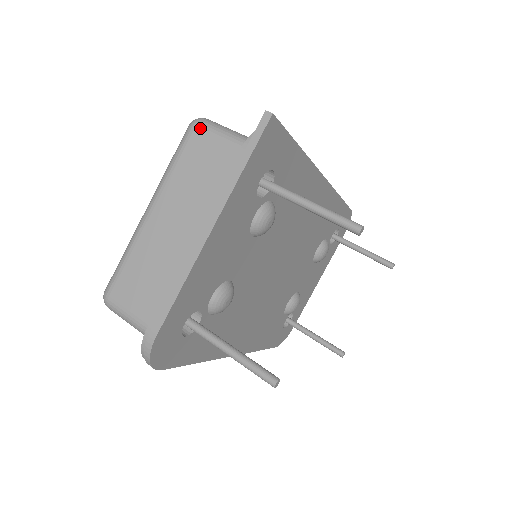
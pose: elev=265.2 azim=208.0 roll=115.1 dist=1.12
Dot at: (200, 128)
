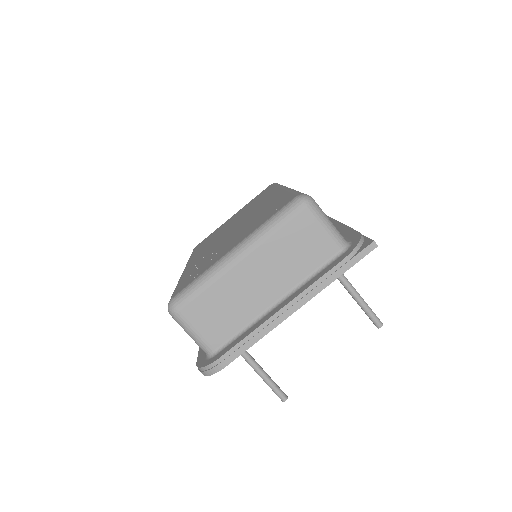
Dot at: (310, 211)
